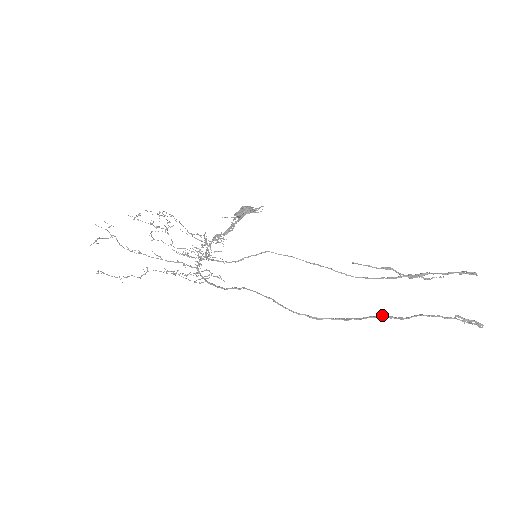
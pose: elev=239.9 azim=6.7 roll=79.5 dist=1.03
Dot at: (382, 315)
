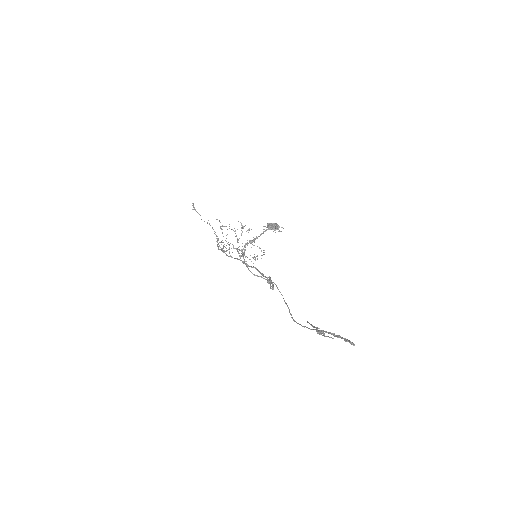
Dot at: occluded
